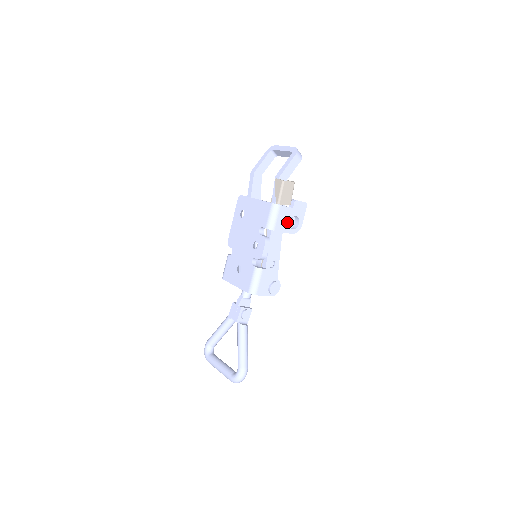
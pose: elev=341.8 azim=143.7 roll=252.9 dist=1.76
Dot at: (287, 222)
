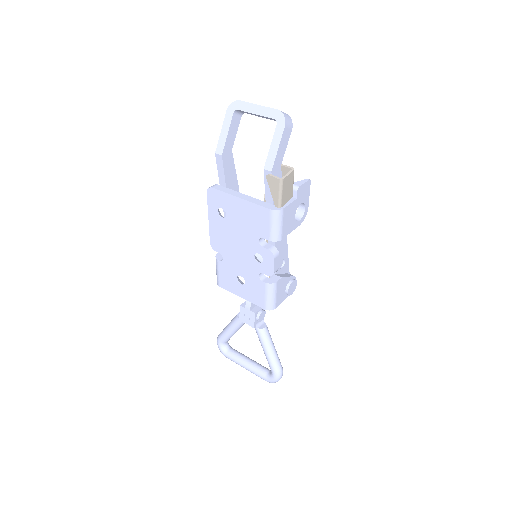
Dot at: (293, 218)
